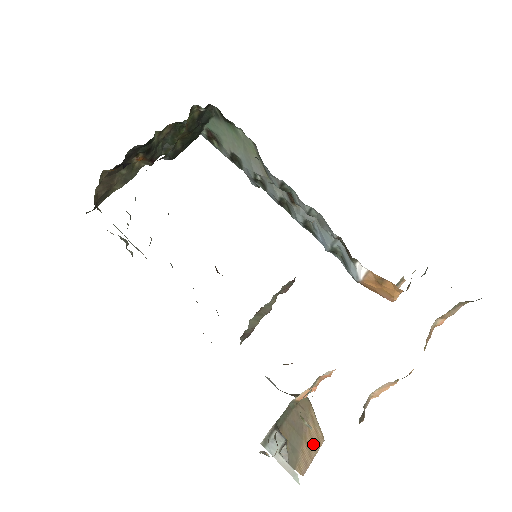
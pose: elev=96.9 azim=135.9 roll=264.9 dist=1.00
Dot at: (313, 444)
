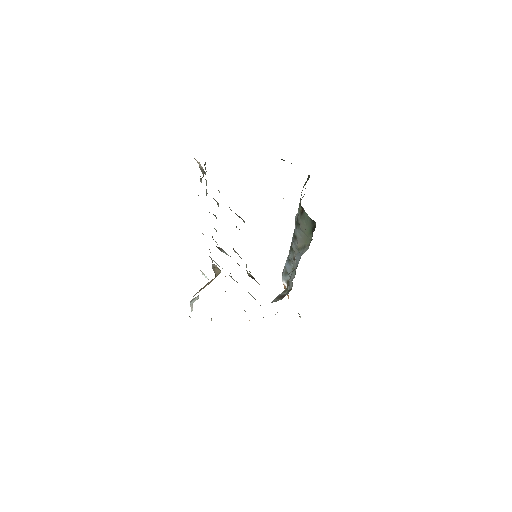
Dot at: occluded
